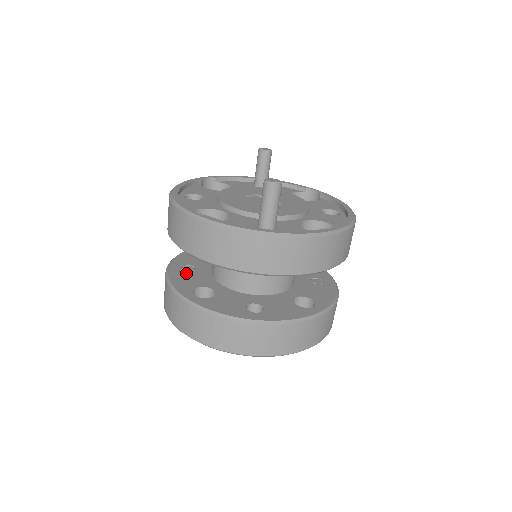
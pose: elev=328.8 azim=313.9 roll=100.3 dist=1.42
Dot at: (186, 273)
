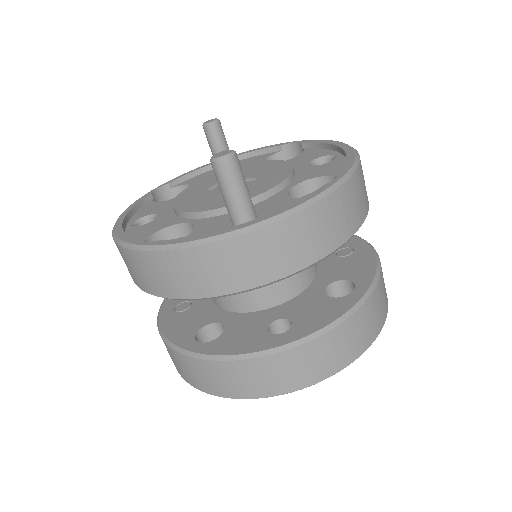
Dot at: (181, 315)
